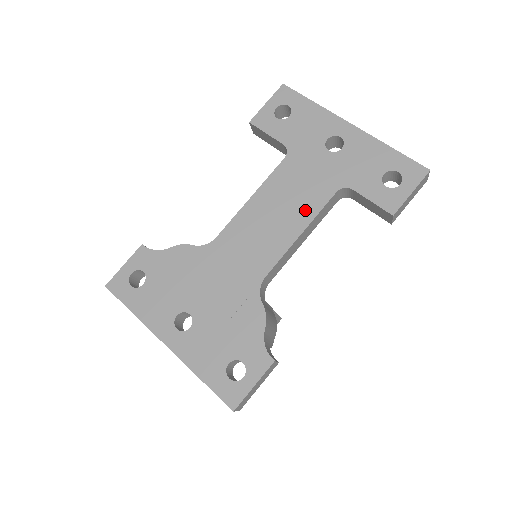
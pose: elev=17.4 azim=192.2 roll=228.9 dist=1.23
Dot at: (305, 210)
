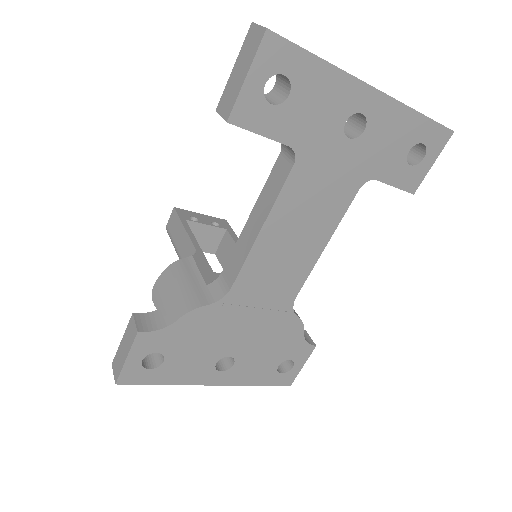
Dot at: (327, 221)
